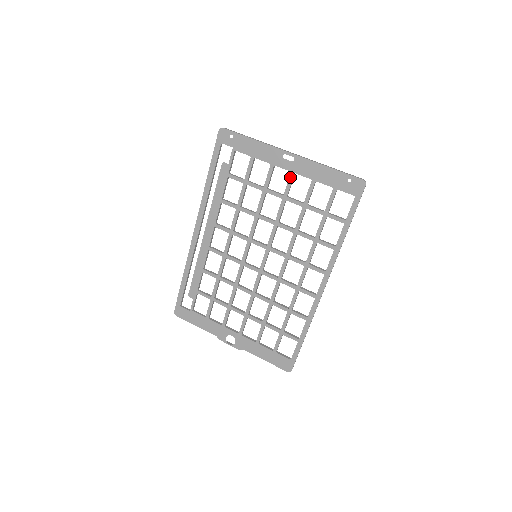
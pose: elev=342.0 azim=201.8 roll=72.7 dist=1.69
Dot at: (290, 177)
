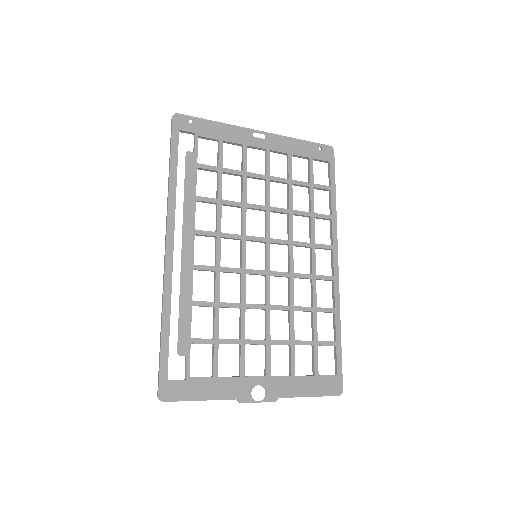
Dot at: (267, 155)
